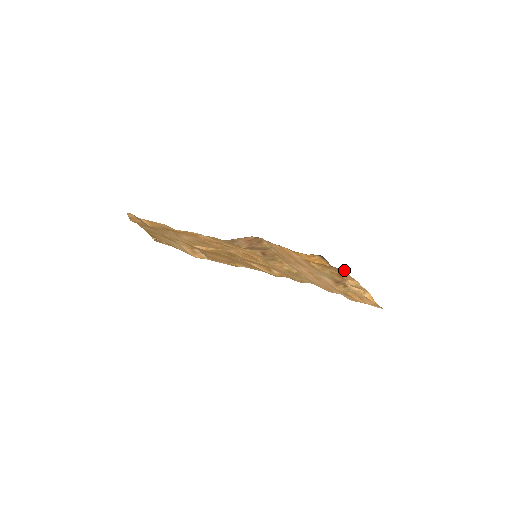
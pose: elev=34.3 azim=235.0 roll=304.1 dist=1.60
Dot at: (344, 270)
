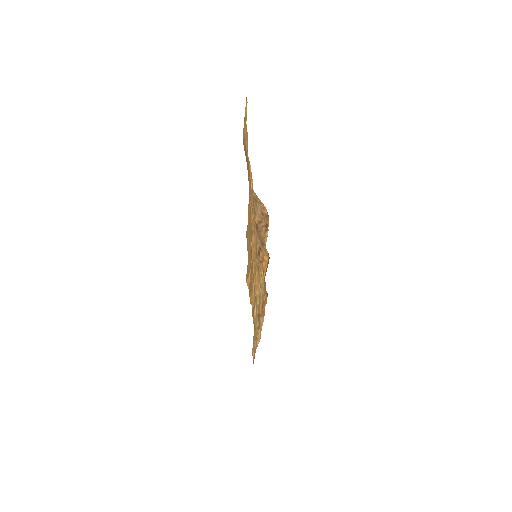
Dot at: occluded
